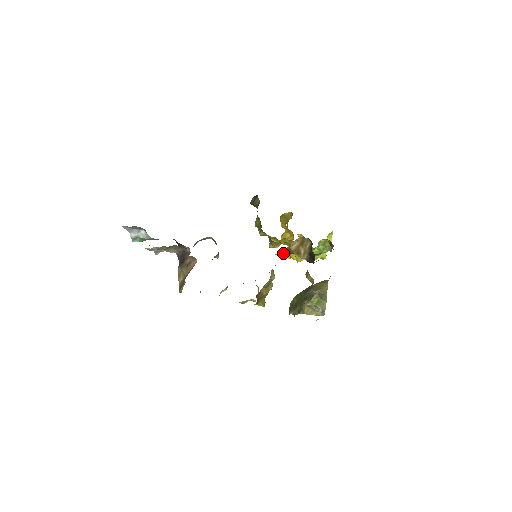
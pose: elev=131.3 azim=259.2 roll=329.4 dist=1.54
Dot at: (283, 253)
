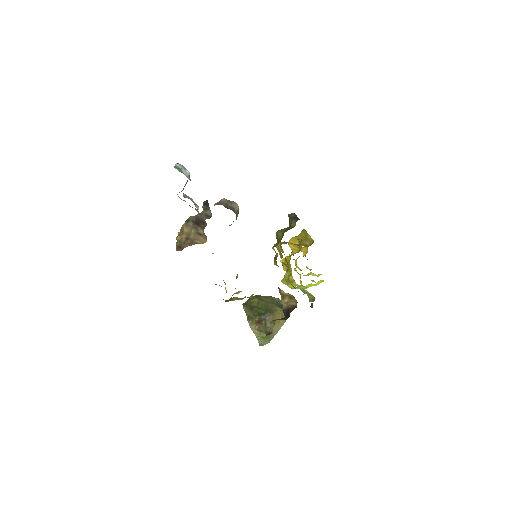
Dot at: occluded
